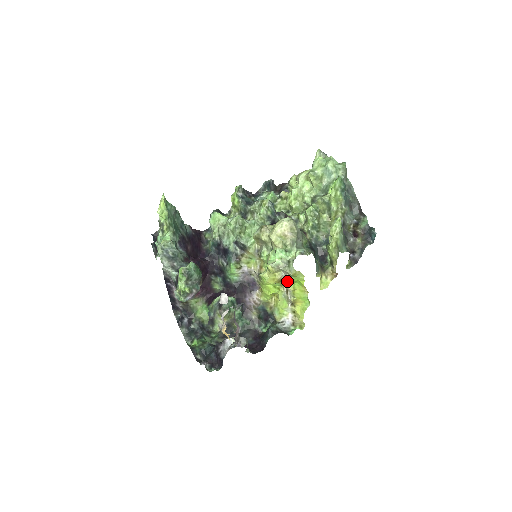
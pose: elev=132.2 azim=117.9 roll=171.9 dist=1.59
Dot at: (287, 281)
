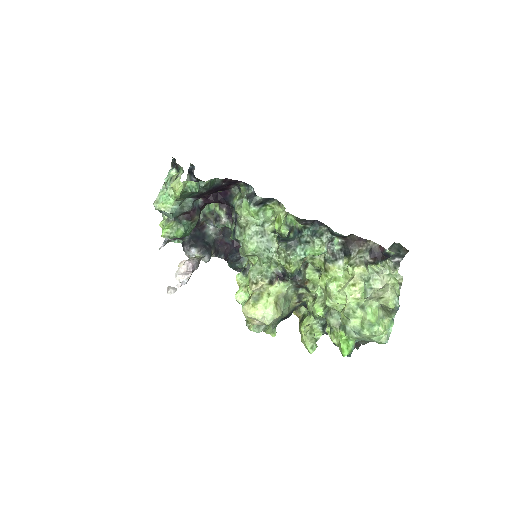
Dot at: occluded
